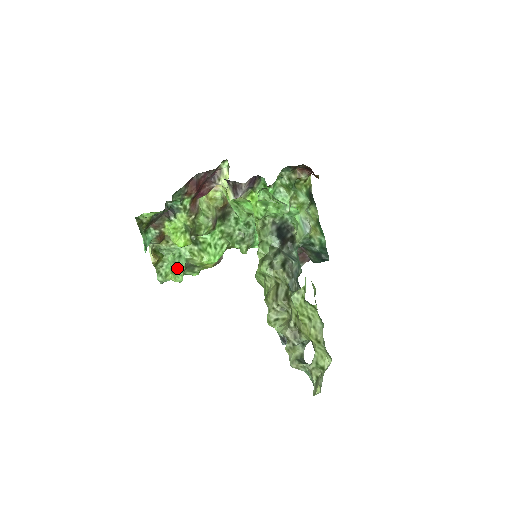
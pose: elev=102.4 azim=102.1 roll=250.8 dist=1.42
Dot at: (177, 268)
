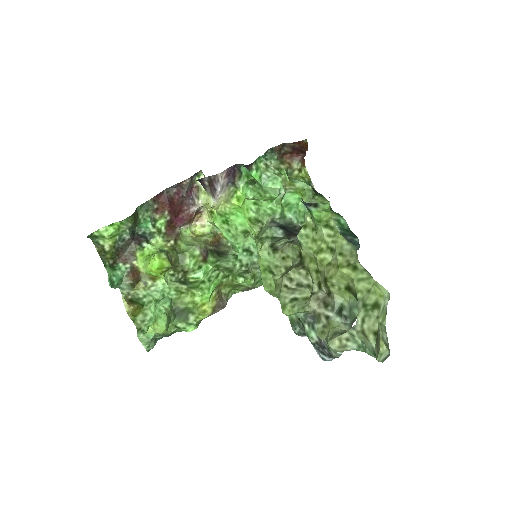
Dot at: (158, 307)
